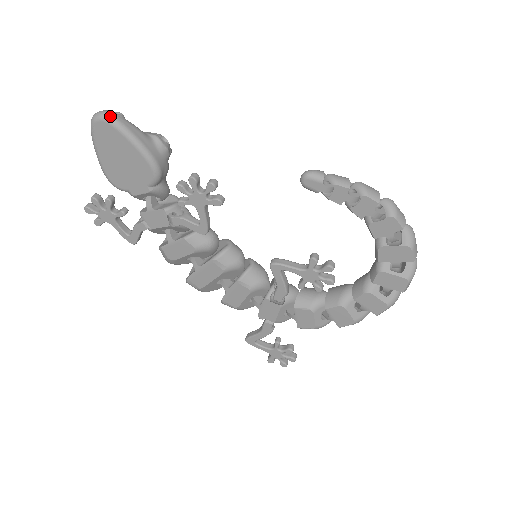
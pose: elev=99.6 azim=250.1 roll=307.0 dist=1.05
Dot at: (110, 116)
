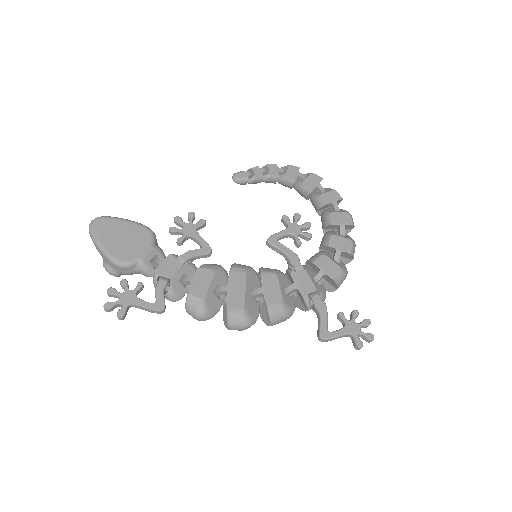
Dot at: (102, 216)
